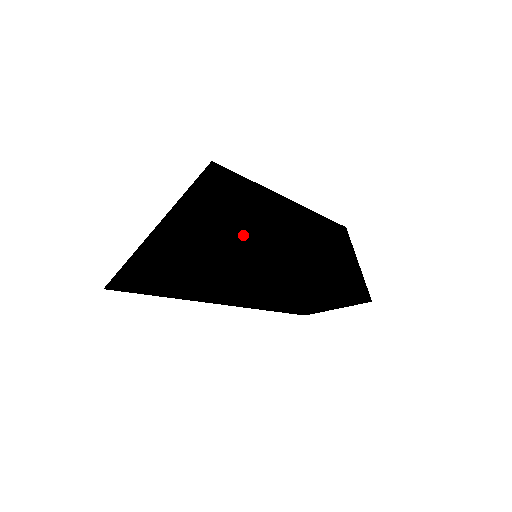
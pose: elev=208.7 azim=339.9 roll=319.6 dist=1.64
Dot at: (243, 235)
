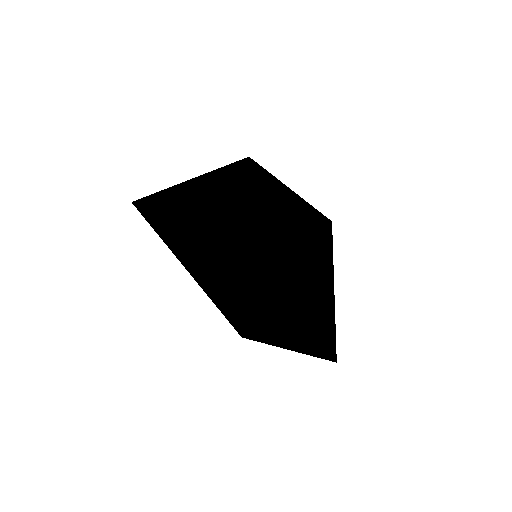
Dot at: (201, 258)
